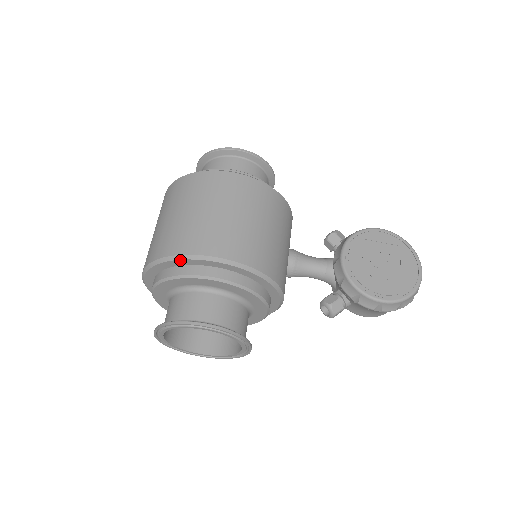
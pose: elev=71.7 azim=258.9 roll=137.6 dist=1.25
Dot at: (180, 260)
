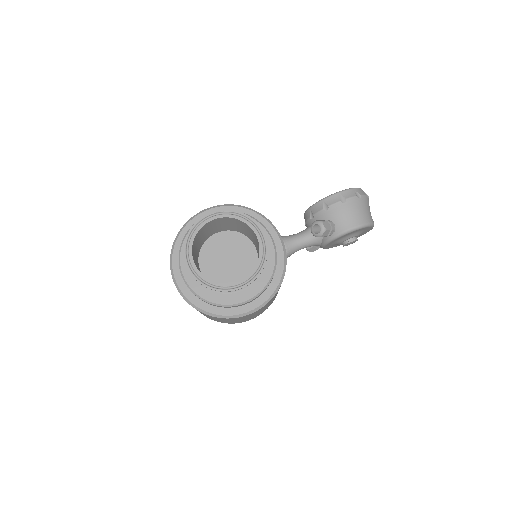
Dot at: (187, 225)
